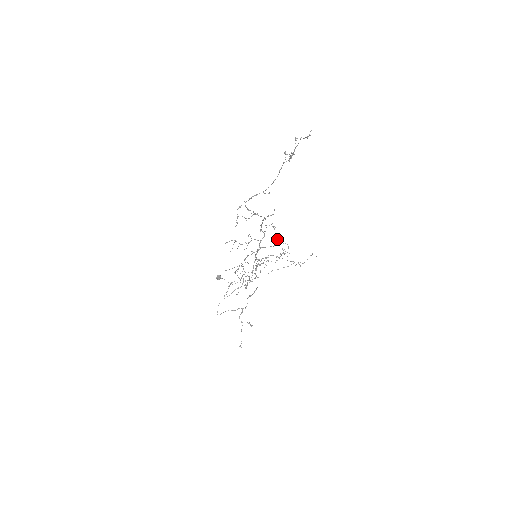
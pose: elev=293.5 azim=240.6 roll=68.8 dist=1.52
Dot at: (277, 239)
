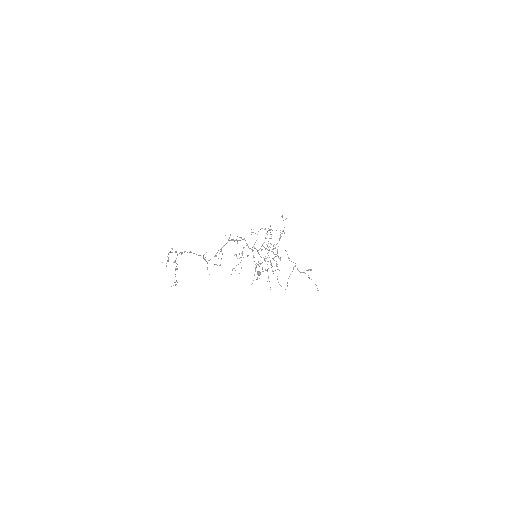
Dot at: occluded
